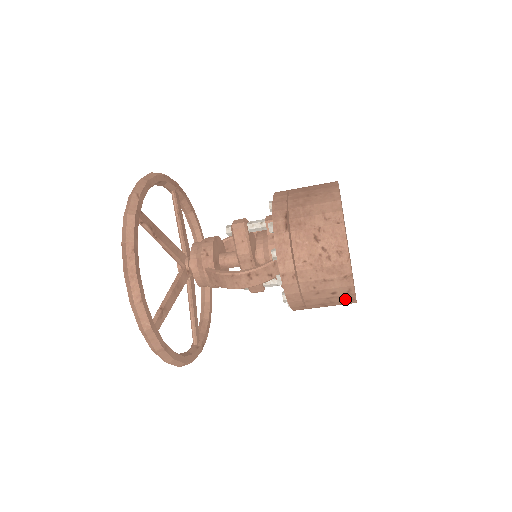
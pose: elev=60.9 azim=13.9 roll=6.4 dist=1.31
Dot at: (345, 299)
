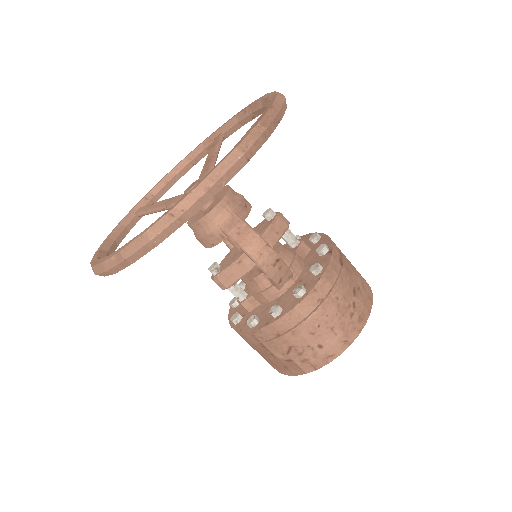
Dot at: (313, 361)
